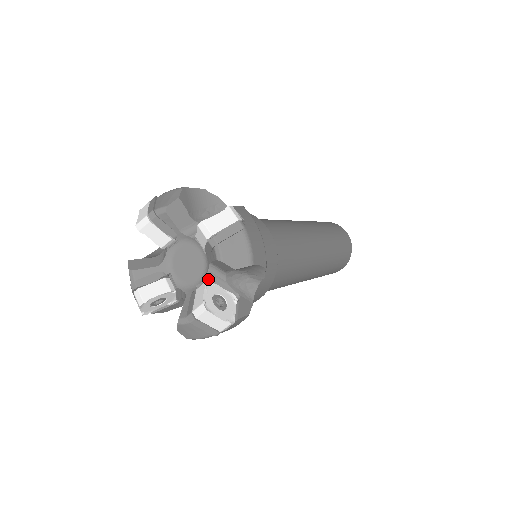
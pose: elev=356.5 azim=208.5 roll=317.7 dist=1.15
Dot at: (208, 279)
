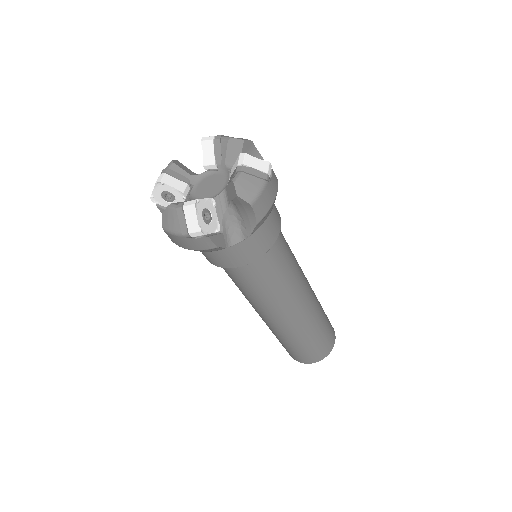
Dot at: (214, 200)
